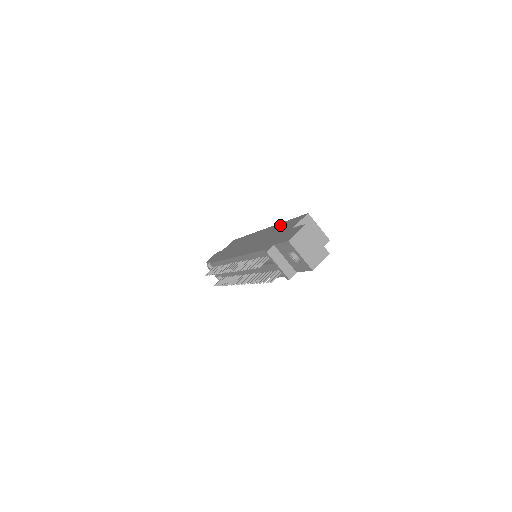
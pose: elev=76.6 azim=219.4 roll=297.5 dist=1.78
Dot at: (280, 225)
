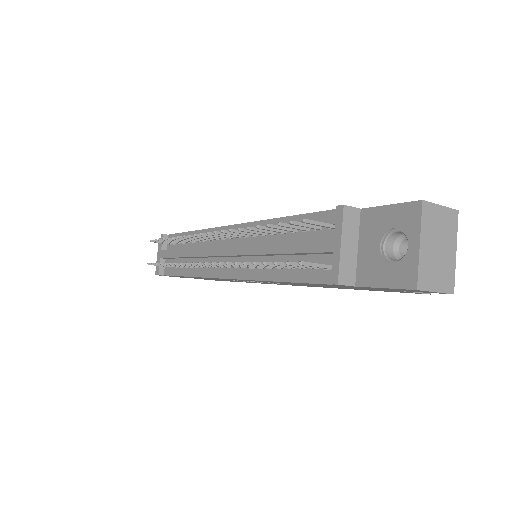
Dot at: occluded
